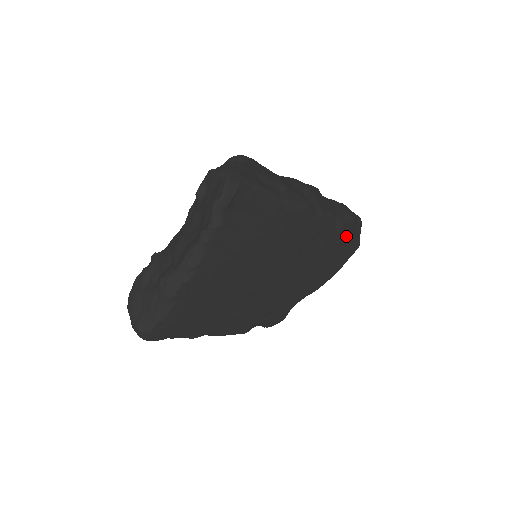
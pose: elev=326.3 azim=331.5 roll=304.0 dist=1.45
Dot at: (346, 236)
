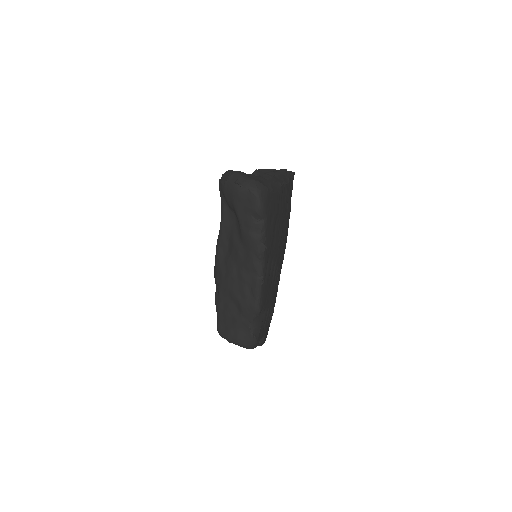
Dot at: occluded
